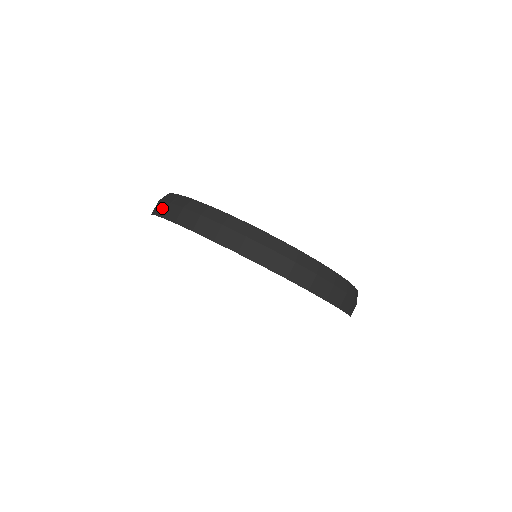
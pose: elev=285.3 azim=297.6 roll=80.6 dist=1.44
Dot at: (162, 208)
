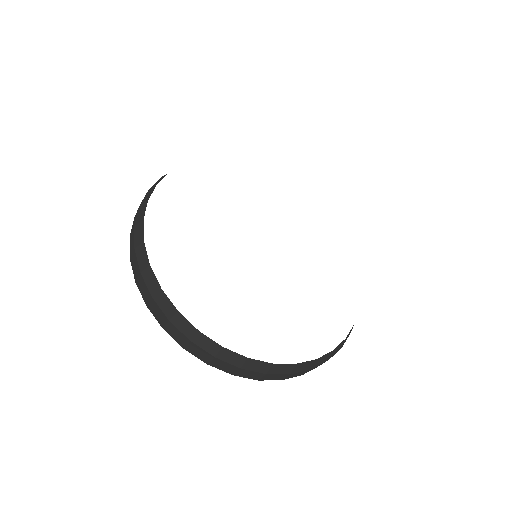
Dot at: occluded
